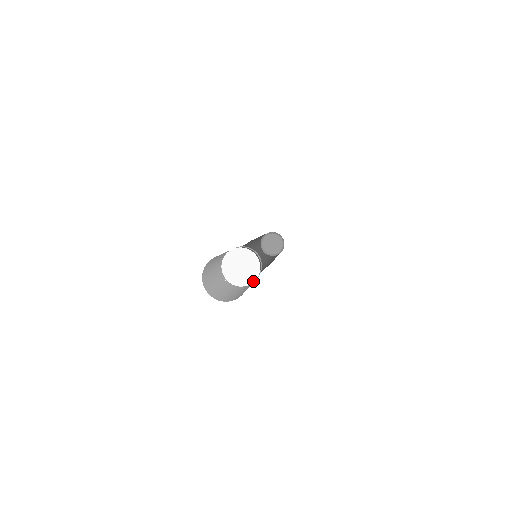
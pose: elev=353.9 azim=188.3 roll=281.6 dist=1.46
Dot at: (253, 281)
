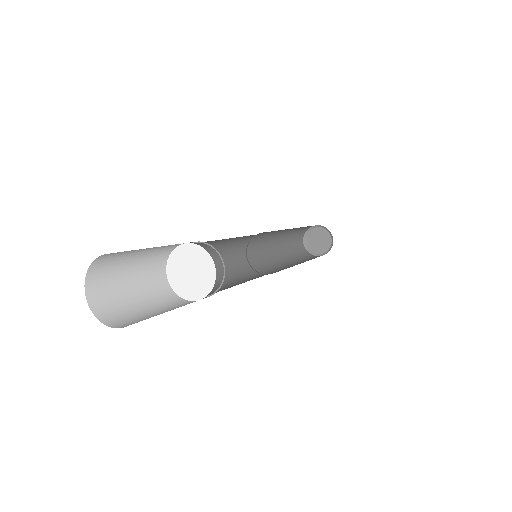
Dot at: (213, 282)
